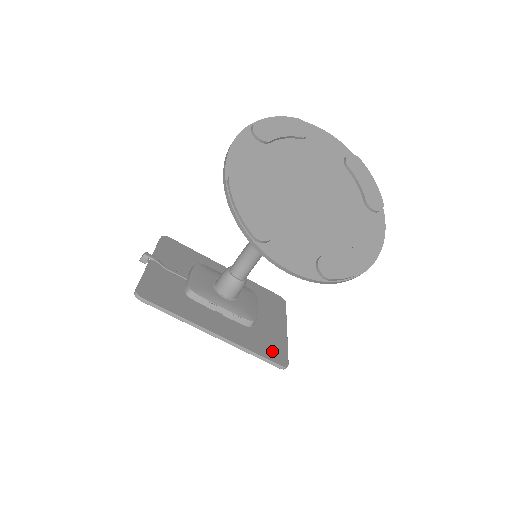
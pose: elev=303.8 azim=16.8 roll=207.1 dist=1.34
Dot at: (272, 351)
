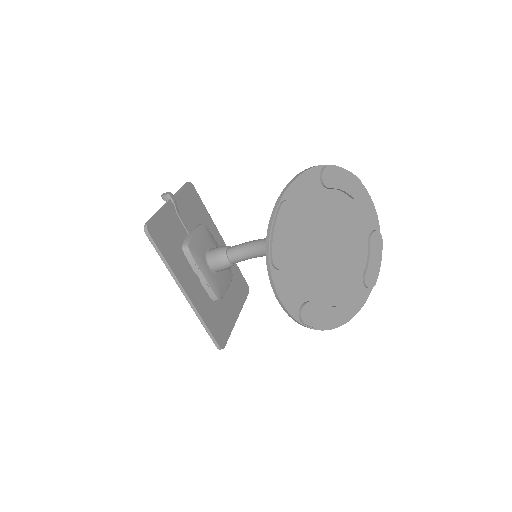
Dot at: (219, 330)
